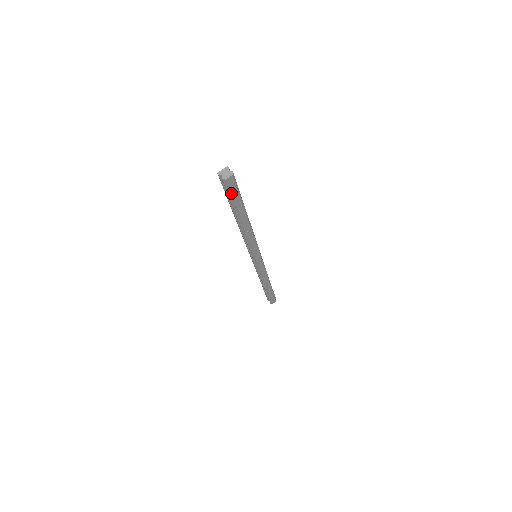
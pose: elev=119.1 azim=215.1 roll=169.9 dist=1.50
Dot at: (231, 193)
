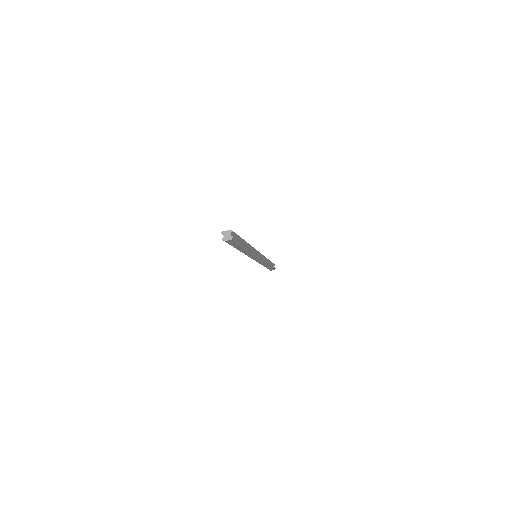
Dot at: (230, 244)
